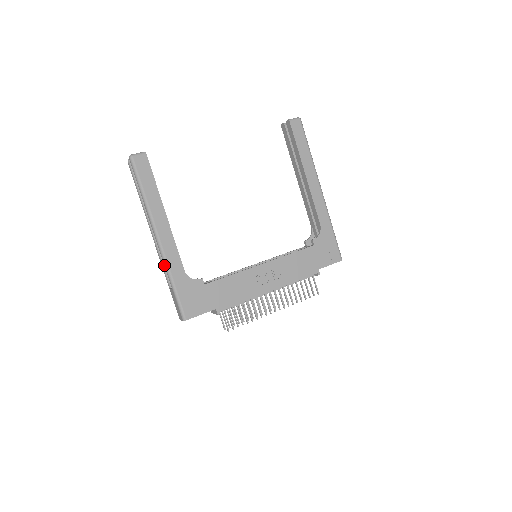
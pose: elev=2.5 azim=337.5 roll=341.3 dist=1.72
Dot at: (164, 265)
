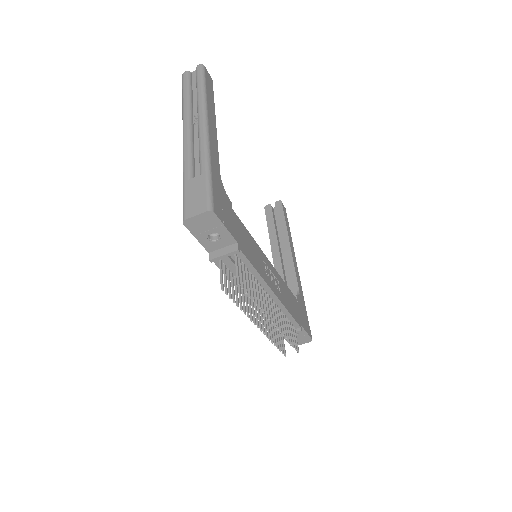
Dot at: (202, 148)
